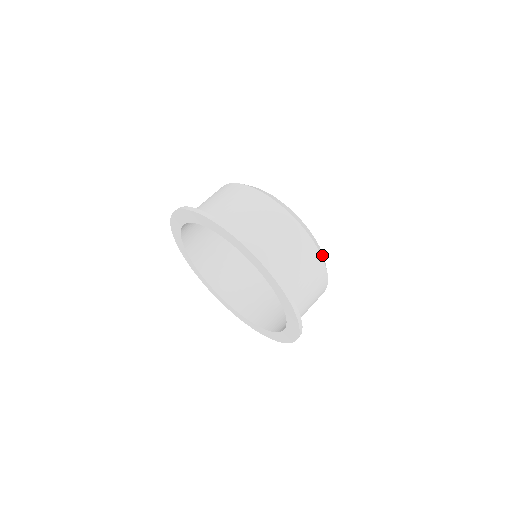
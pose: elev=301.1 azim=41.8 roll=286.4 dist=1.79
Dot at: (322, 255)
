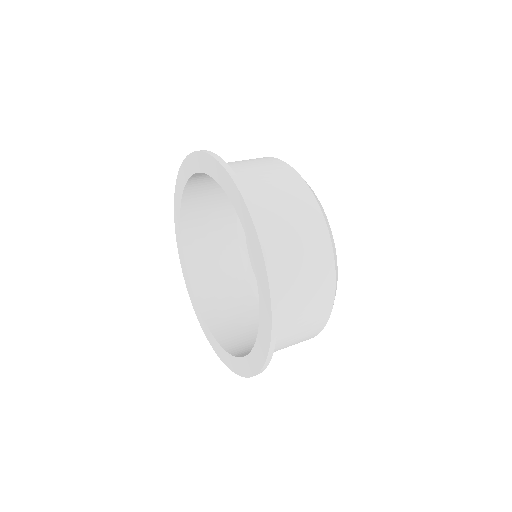
Dot at: (331, 237)
